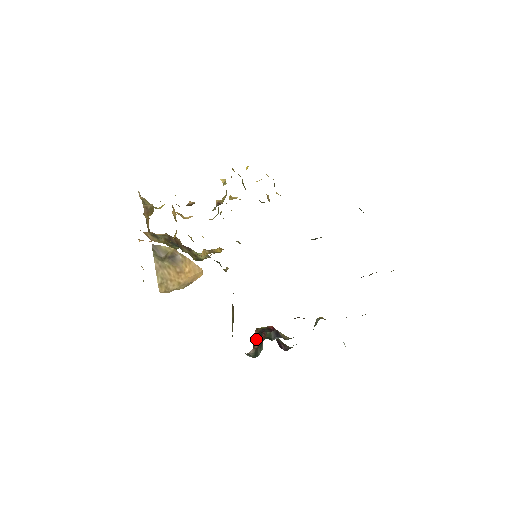
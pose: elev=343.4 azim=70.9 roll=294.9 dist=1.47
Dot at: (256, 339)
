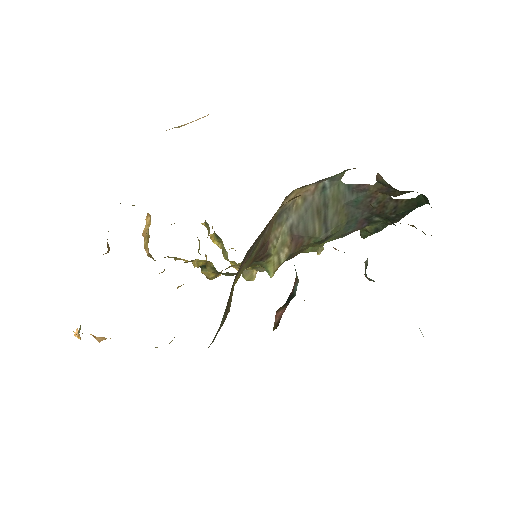
Dot at: (280, 312)
